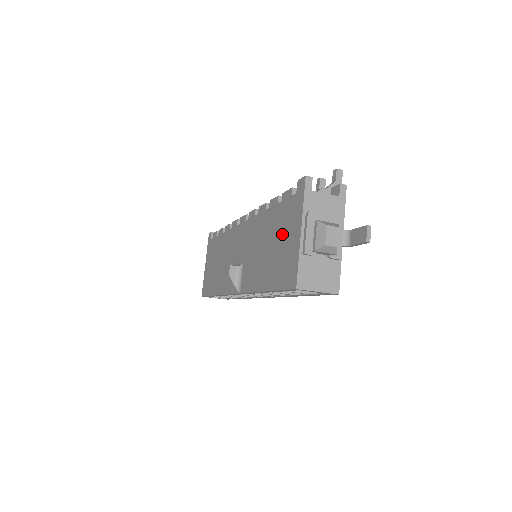
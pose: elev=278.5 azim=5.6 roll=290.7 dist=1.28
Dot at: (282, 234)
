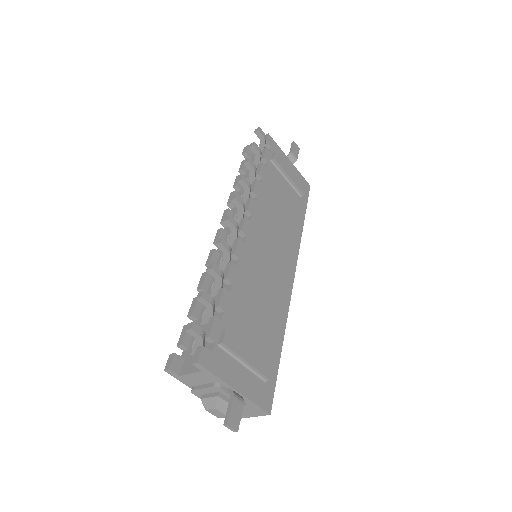
Dot at: occluded
